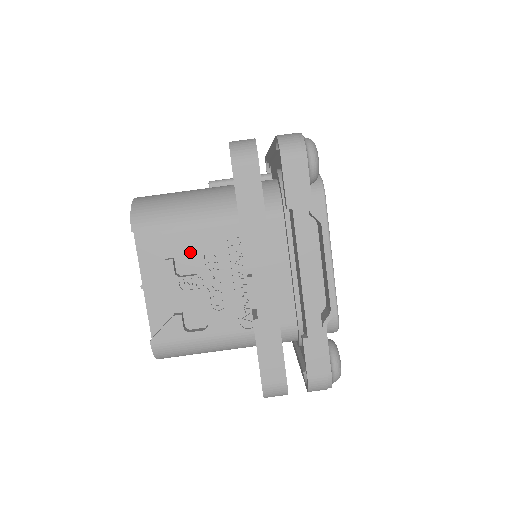
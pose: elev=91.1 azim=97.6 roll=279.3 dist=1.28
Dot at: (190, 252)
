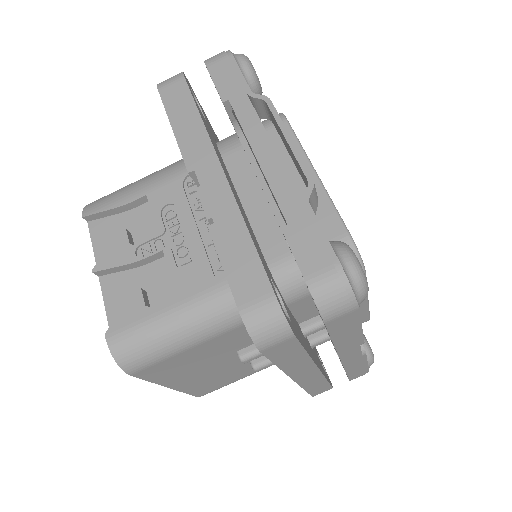
Dot at: (148, 221)
